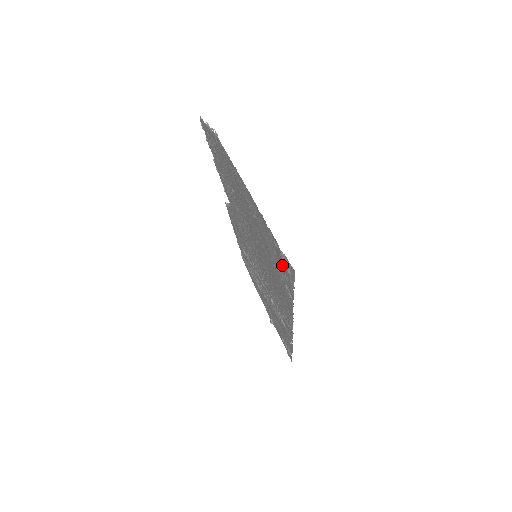
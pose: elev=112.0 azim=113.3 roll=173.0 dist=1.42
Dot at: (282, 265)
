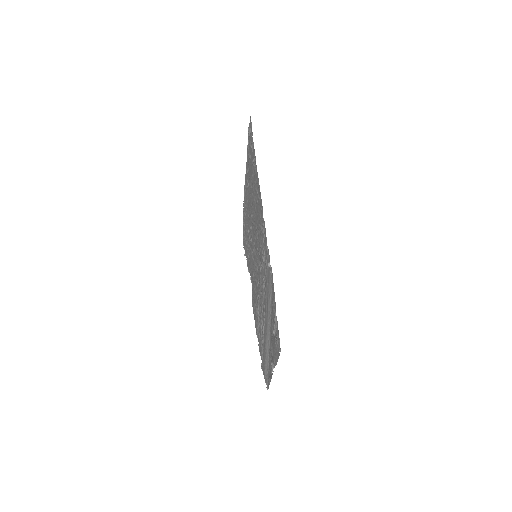
Dot at: (250, 144)
